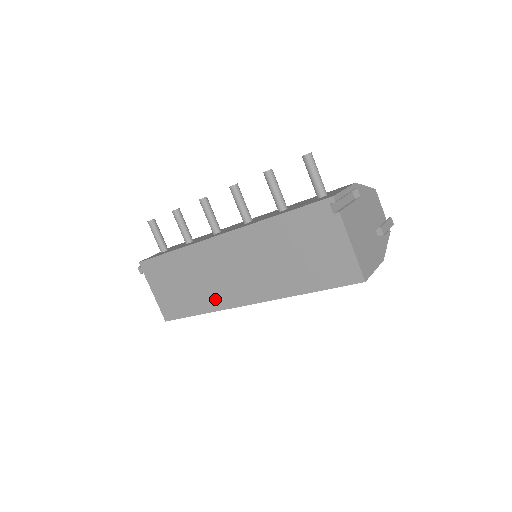
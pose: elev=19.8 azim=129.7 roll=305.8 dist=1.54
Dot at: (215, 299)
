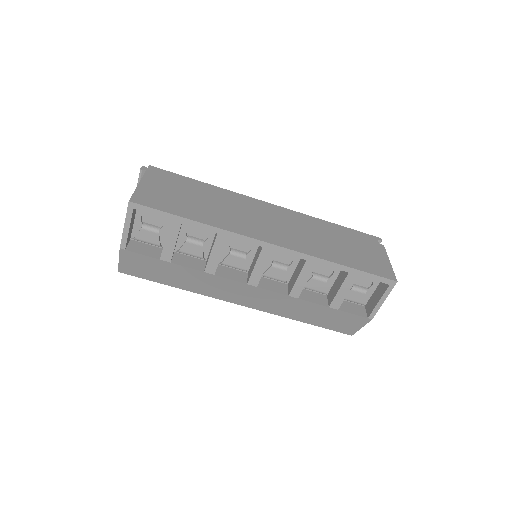
Dot at: (230, 223)
